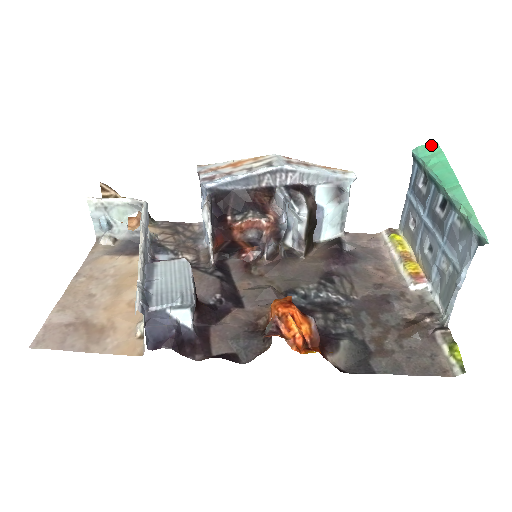
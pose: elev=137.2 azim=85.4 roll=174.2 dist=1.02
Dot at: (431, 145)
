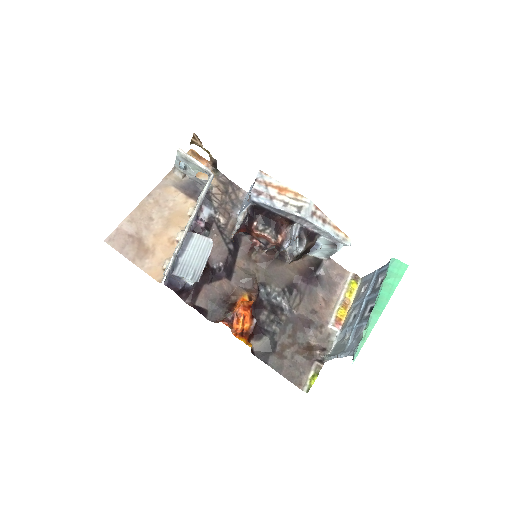
Dot at: (403, 265)
